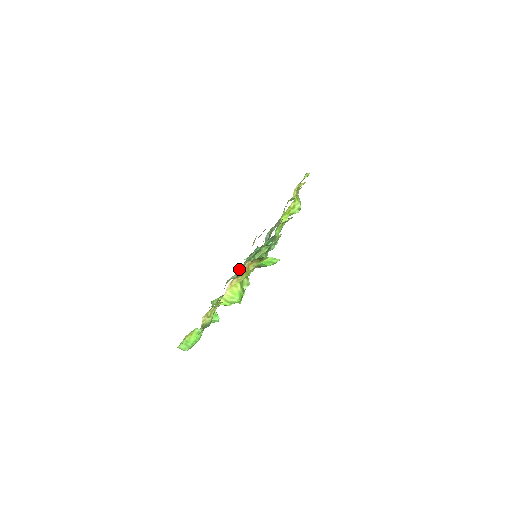
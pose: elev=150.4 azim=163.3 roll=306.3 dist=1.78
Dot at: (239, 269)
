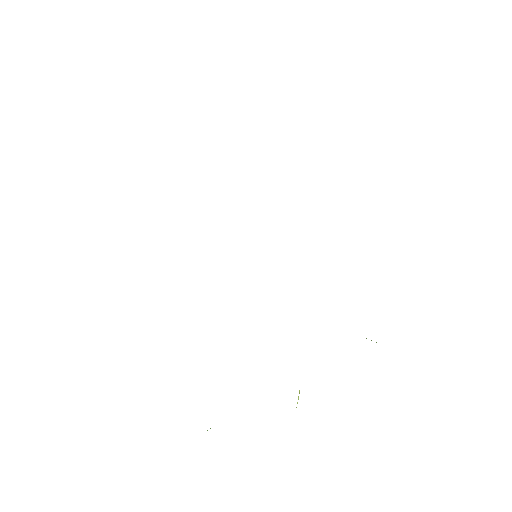
Dot at: occluded
